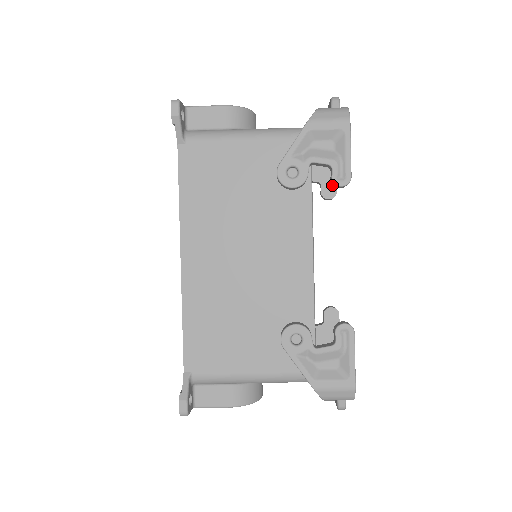
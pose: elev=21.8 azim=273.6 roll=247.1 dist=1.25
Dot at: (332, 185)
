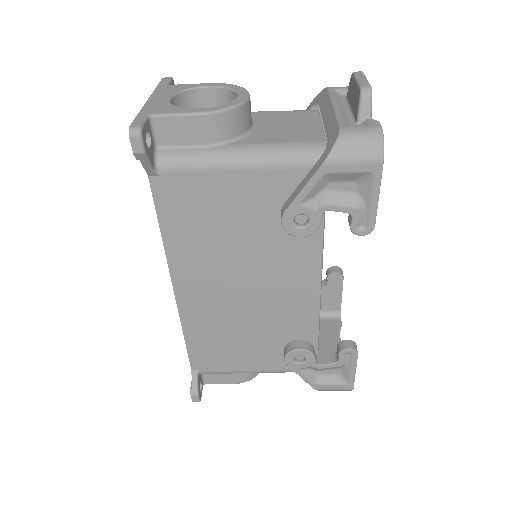
Dot at: occluded
